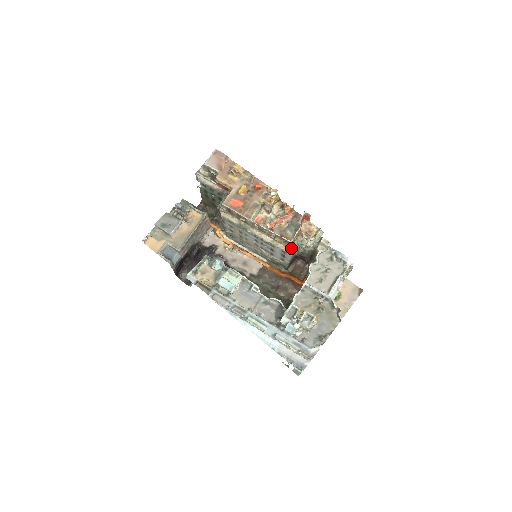
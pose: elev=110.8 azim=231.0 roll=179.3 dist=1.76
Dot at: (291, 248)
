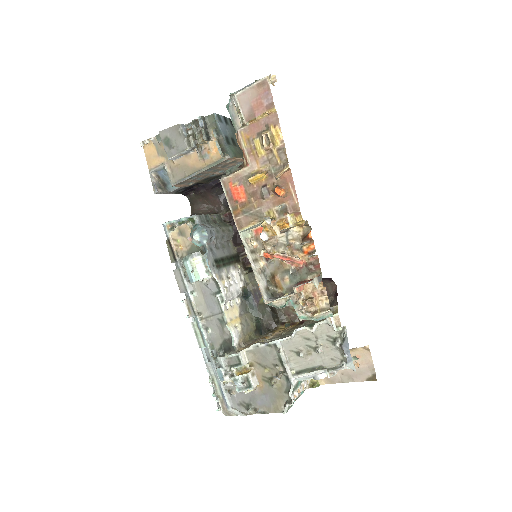
Dot at: occluded
